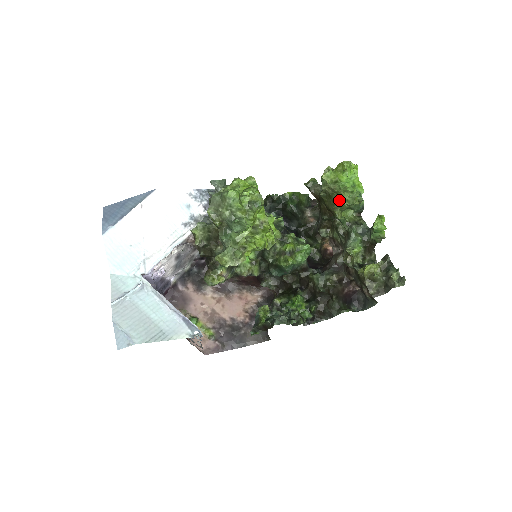
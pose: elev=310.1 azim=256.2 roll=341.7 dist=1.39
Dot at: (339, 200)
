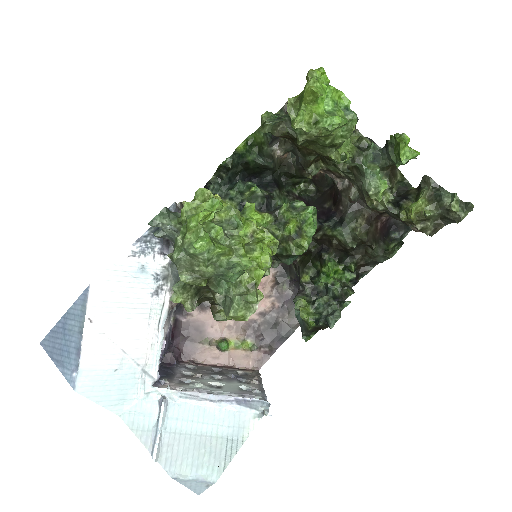
Dot at: (331, 142)
